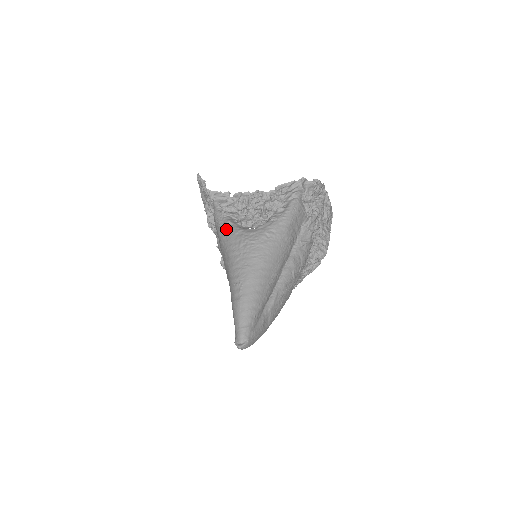
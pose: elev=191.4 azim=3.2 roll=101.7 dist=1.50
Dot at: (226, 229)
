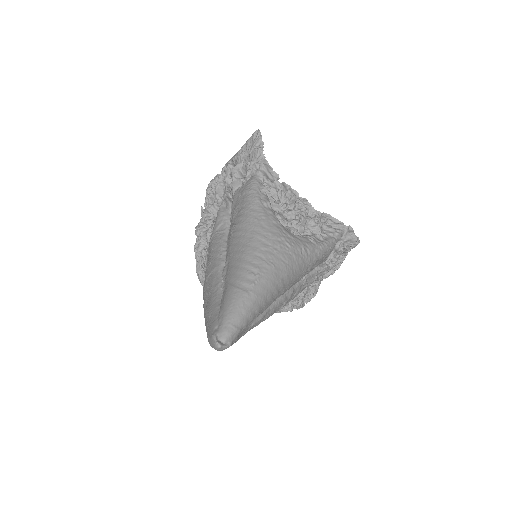
Dot at: (263, 207)
